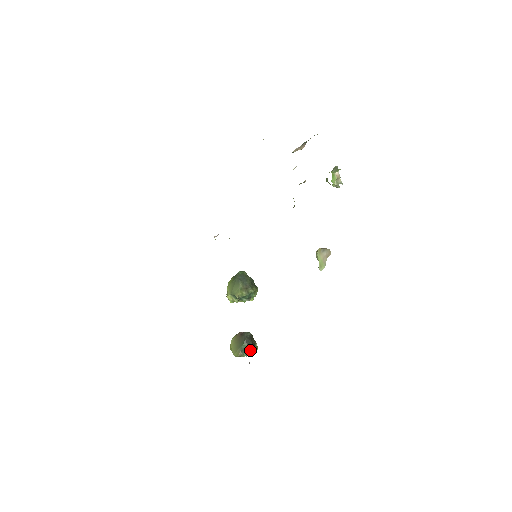
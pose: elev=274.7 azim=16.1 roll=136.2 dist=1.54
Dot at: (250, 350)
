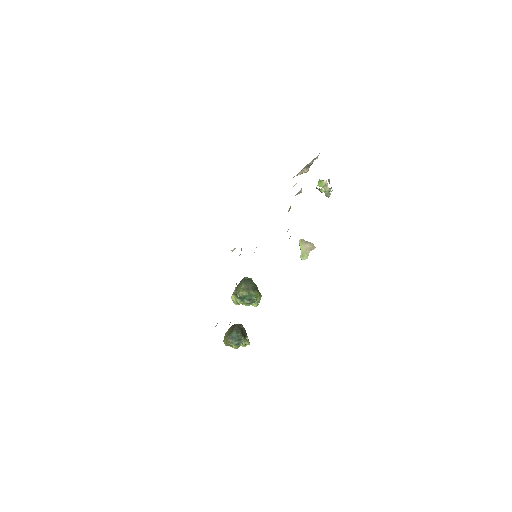
Dot at: (238, 338)
